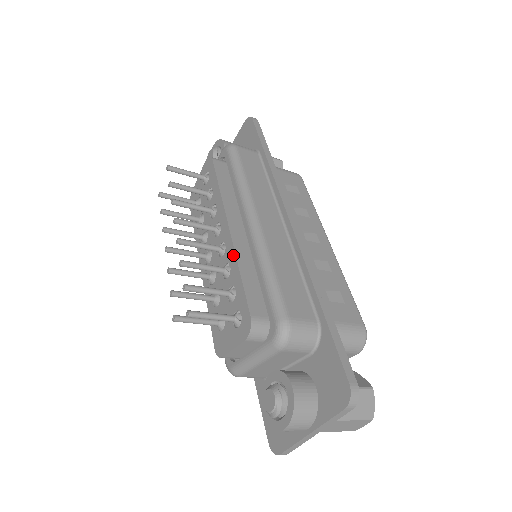
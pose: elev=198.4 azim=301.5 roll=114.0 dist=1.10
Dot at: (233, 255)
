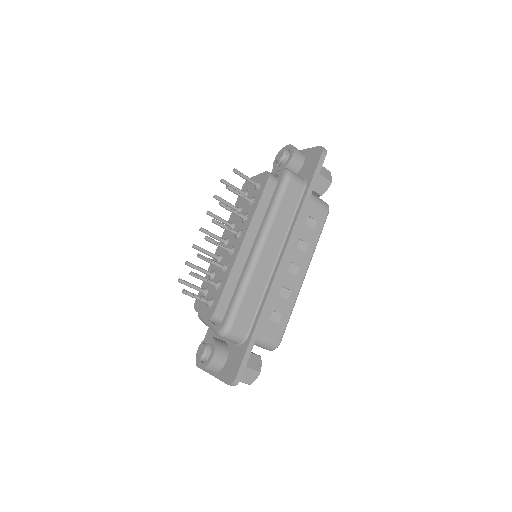
Dot at: (232, 265)
